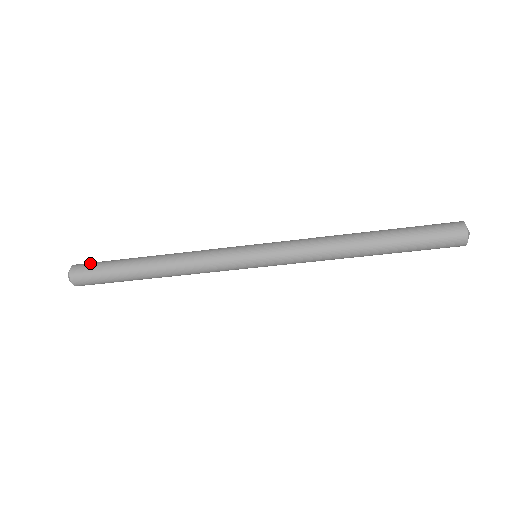
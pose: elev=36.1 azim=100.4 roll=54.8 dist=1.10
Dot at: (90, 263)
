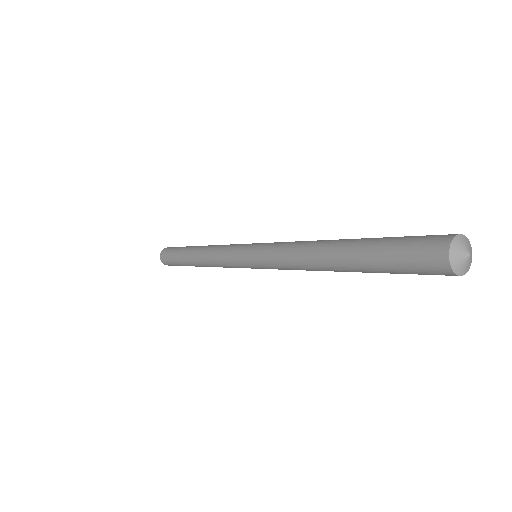
Dot at: (166, 258)
